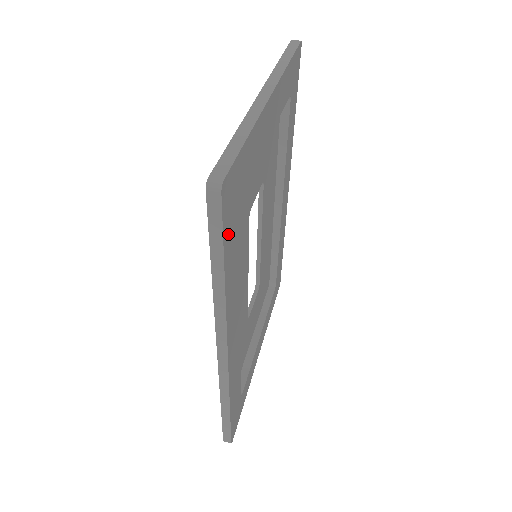
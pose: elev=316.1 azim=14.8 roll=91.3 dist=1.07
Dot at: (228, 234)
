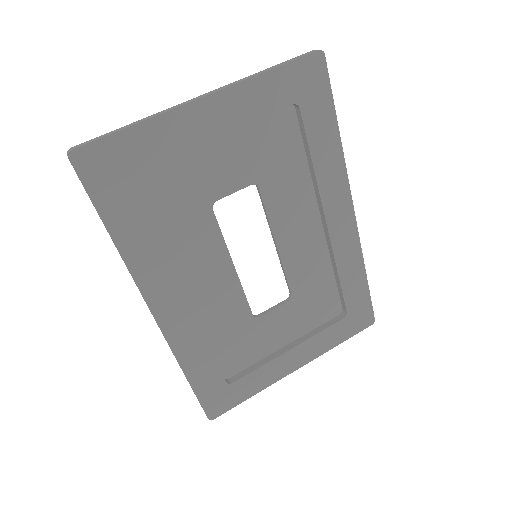
Dot at: (104, 197)
